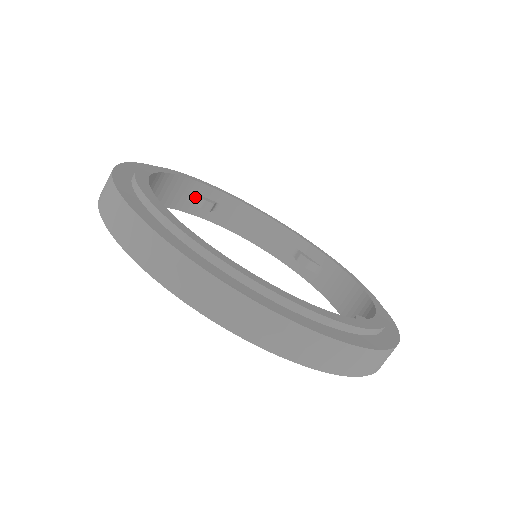
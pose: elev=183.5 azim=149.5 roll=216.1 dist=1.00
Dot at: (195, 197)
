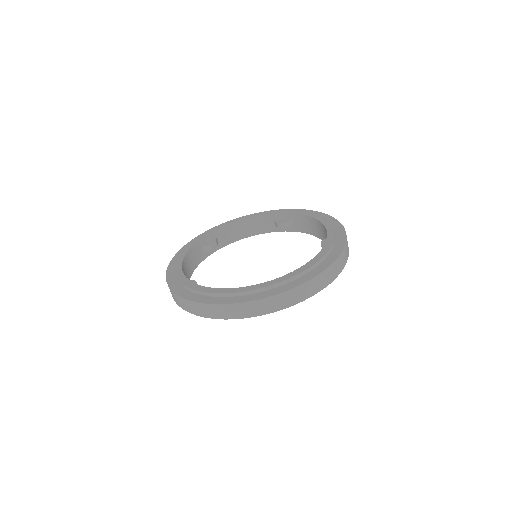
Dot at: (205, 247)
